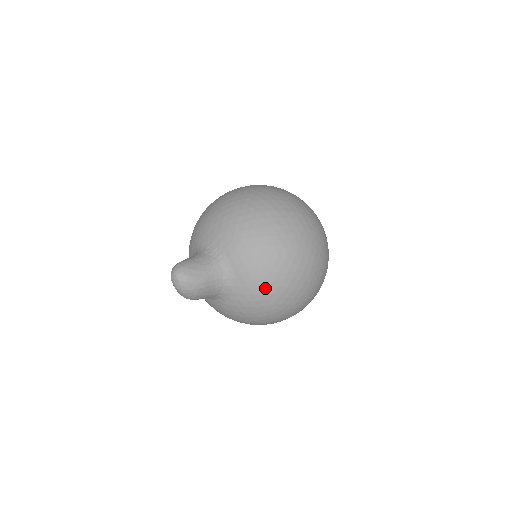
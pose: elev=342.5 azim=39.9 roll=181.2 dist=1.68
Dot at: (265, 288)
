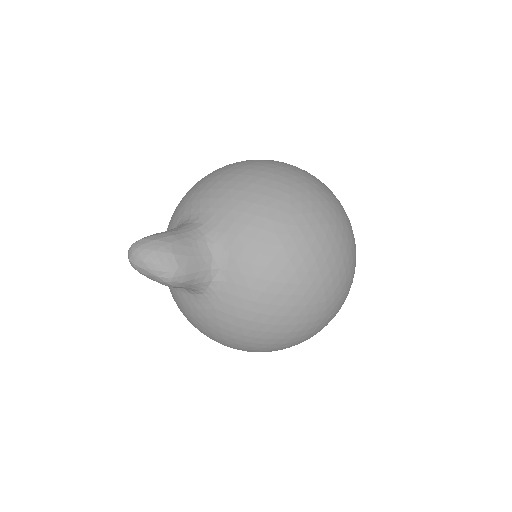
Dot at: (251, 196)
